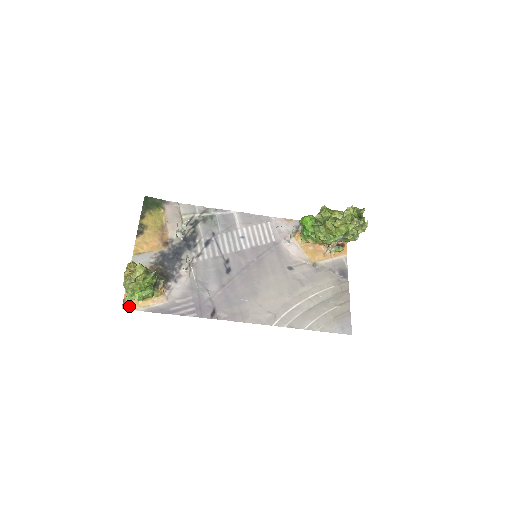
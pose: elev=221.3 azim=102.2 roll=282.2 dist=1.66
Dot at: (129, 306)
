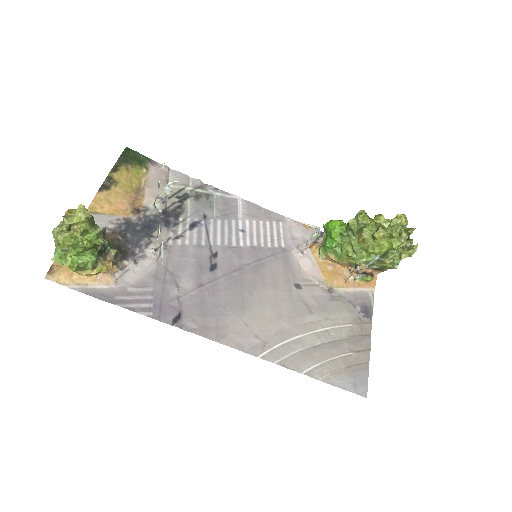
Dot at: (56, 277)
